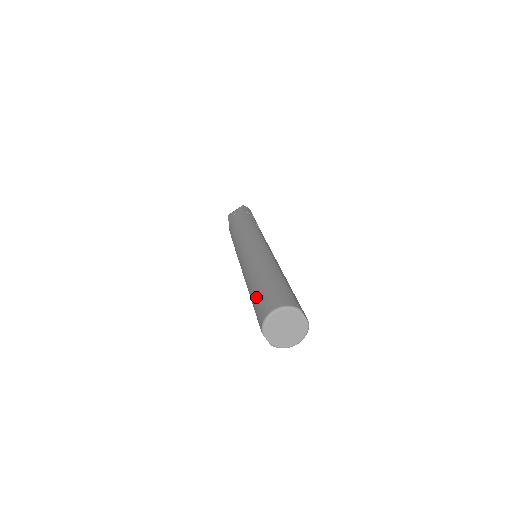
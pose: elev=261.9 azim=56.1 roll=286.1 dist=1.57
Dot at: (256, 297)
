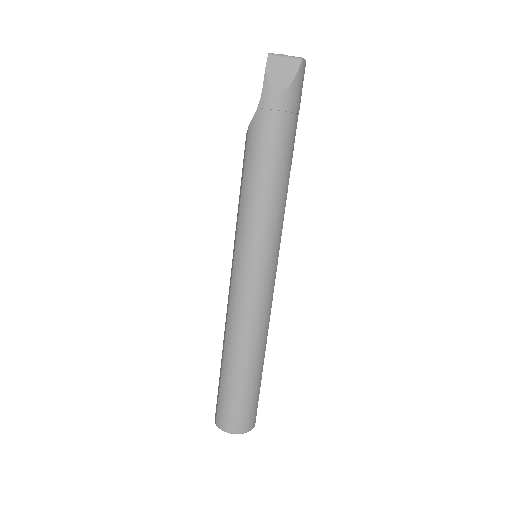
Dot at: (229, 393)
